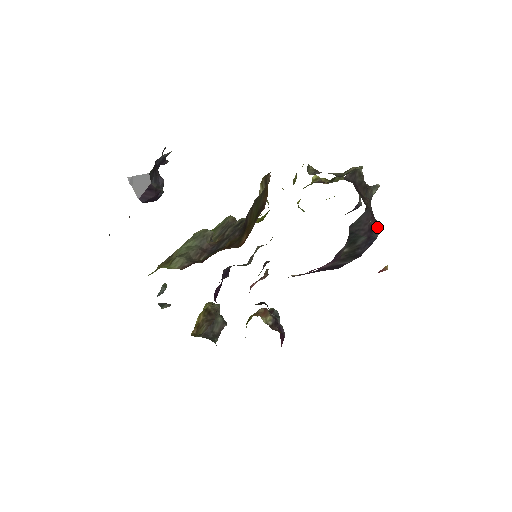
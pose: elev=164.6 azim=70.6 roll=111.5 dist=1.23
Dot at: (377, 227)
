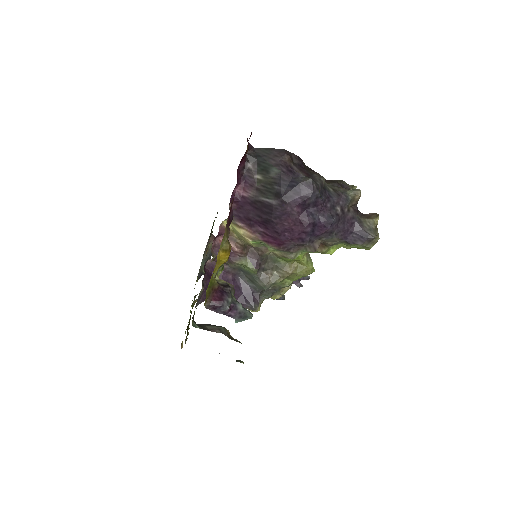
Dot at: (305, 178)
